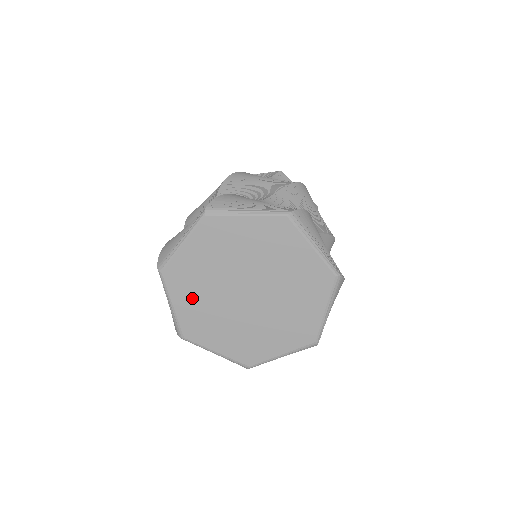
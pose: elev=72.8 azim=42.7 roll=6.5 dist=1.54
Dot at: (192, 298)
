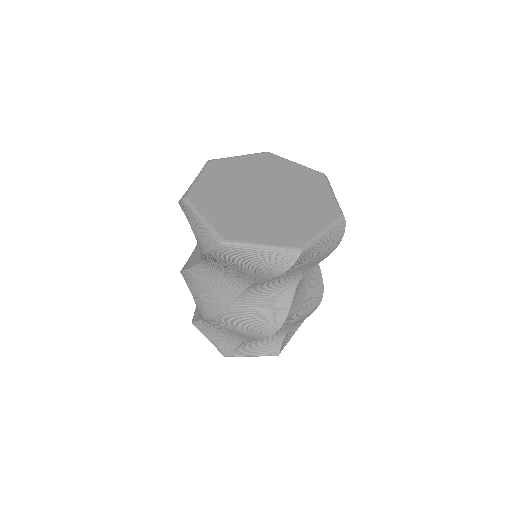
Dot at: (220, 209)
